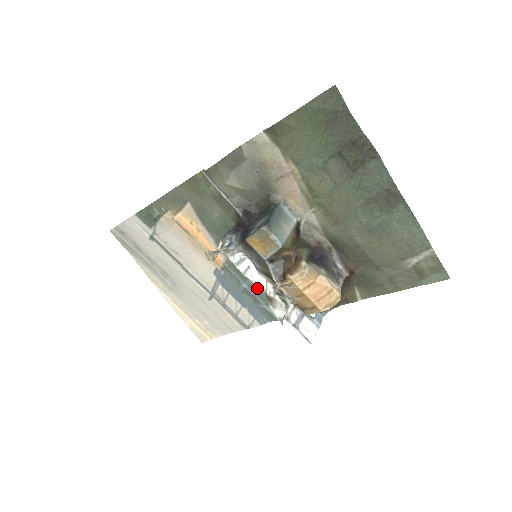
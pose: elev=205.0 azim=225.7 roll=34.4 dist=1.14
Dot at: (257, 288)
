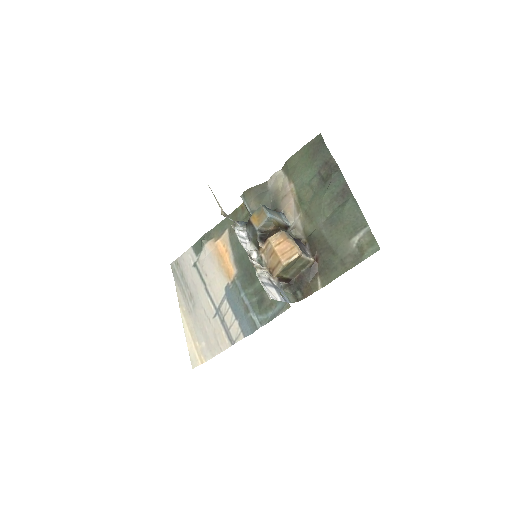
Dot at: (251, 296)
